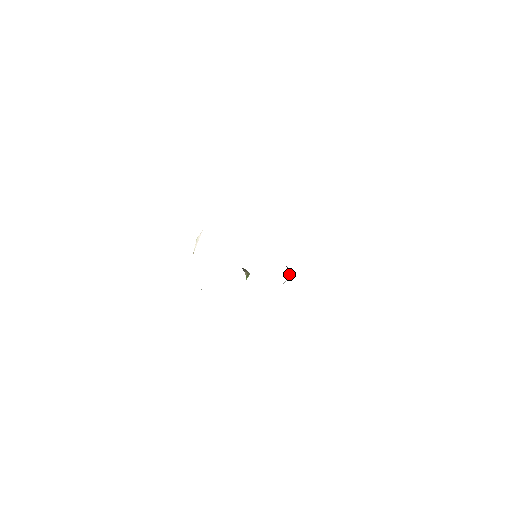
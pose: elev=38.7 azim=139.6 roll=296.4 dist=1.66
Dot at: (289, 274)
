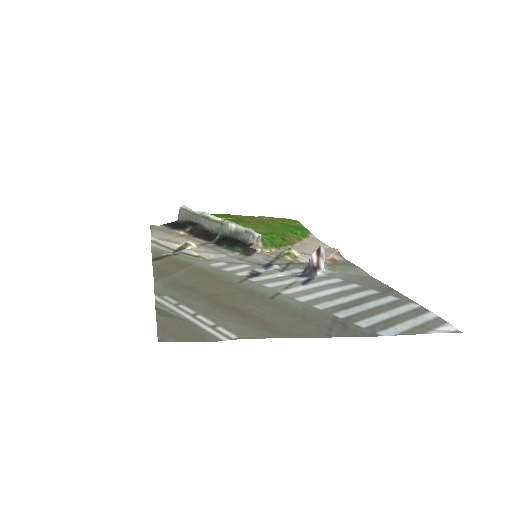
Dot at: (318, 261)
